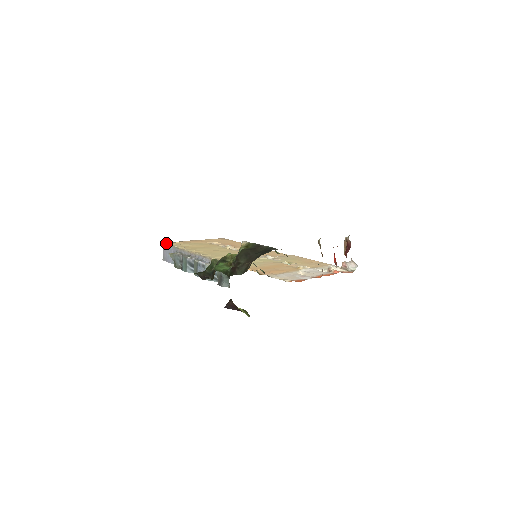
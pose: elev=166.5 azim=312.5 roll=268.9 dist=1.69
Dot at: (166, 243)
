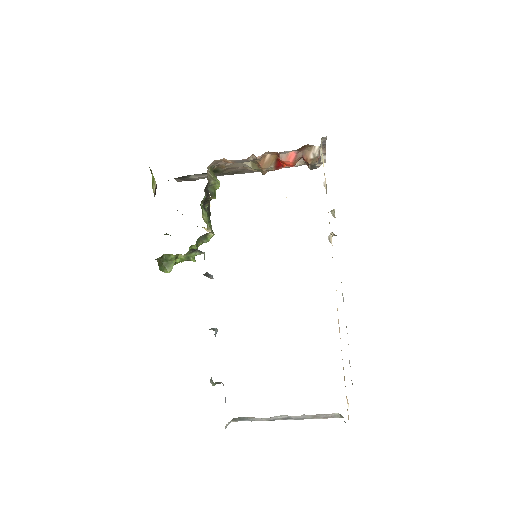
Dot at: occluded
